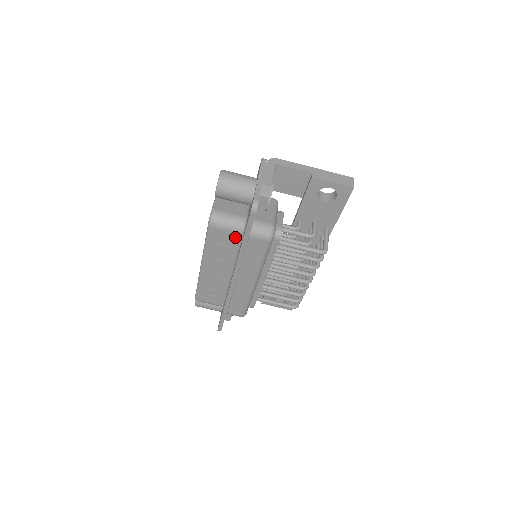
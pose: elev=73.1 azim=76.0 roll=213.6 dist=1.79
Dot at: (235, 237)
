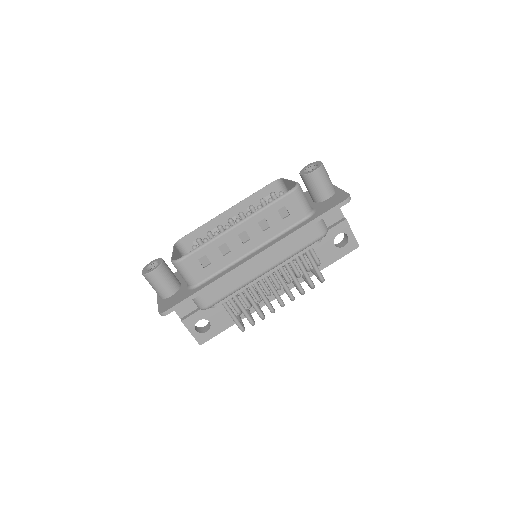
Dot at: (299, 216)
